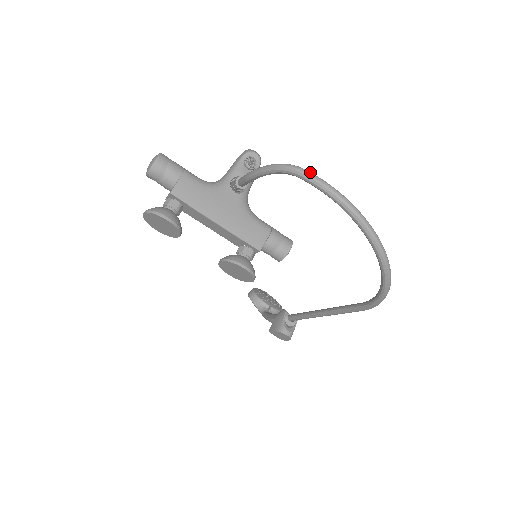
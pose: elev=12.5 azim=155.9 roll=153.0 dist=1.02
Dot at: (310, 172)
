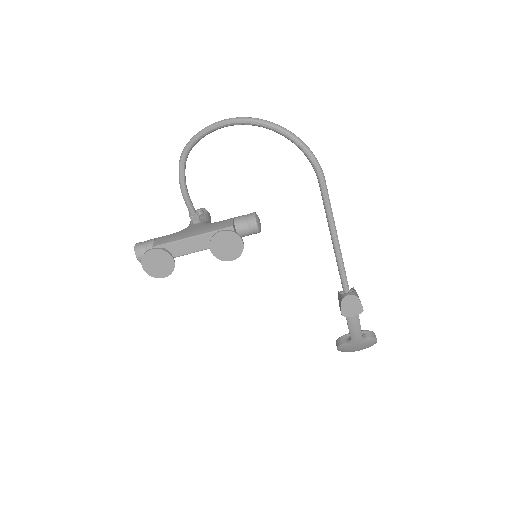
Dot at: (190, 141)
